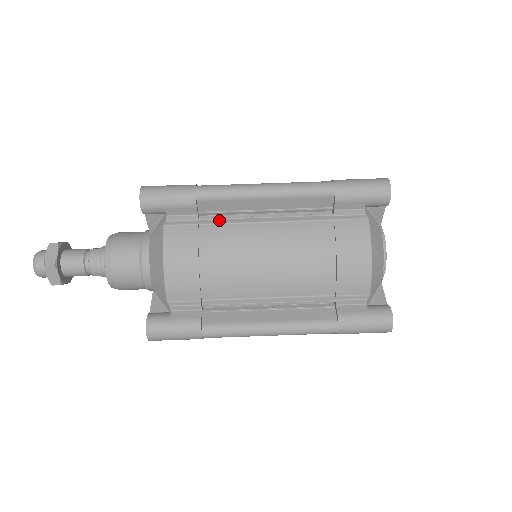
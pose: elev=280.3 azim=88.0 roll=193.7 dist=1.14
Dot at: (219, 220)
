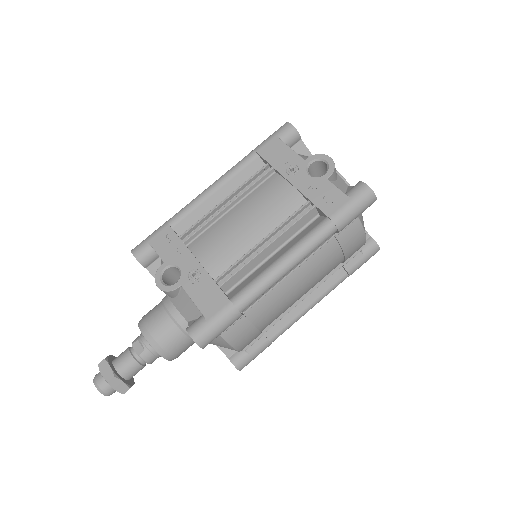
Dot at: (257, 302)
